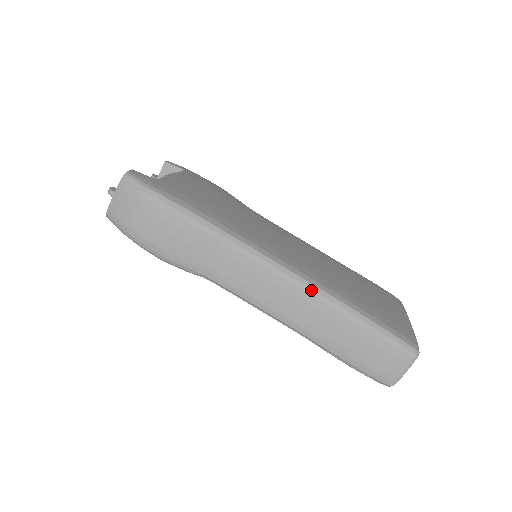
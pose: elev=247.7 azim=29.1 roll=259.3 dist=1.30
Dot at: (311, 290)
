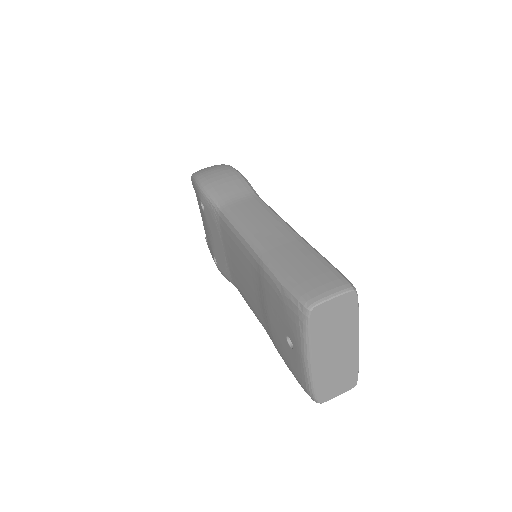
Dot at: (290, 228)
